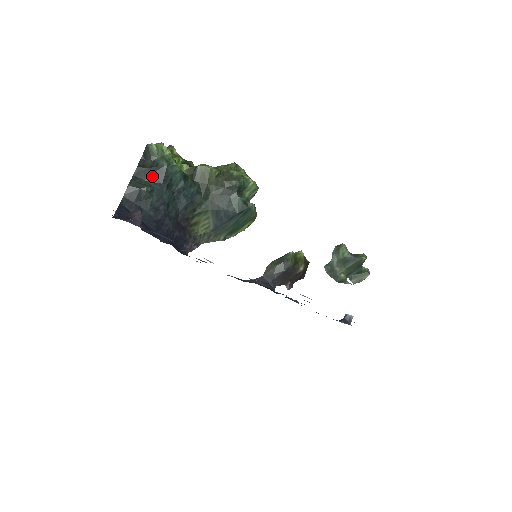
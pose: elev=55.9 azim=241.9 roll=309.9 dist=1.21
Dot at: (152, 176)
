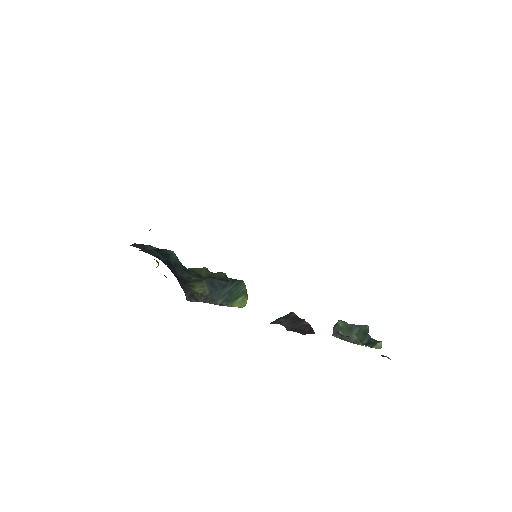
Dot at: occluded
